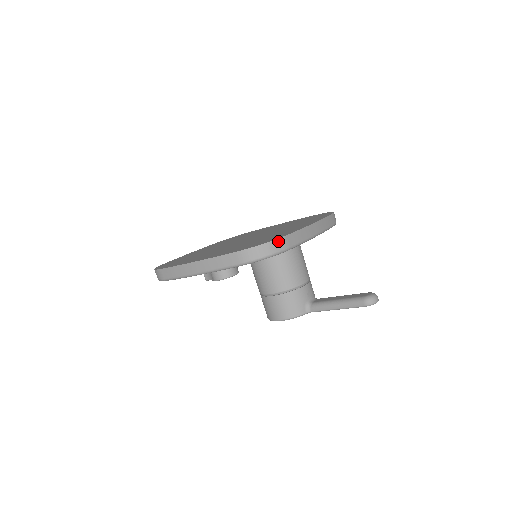
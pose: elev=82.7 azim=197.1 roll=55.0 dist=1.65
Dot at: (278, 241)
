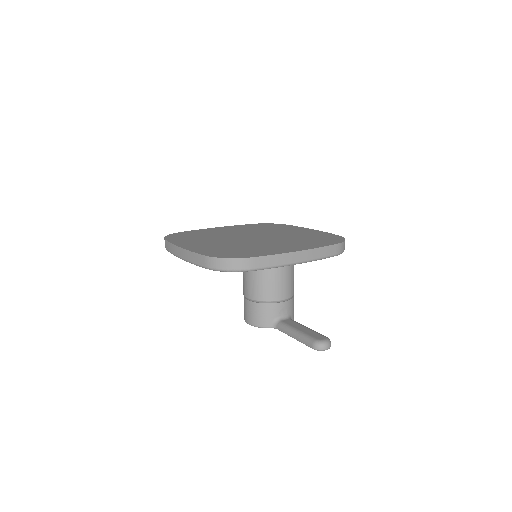
Dot at: (243, 260)
